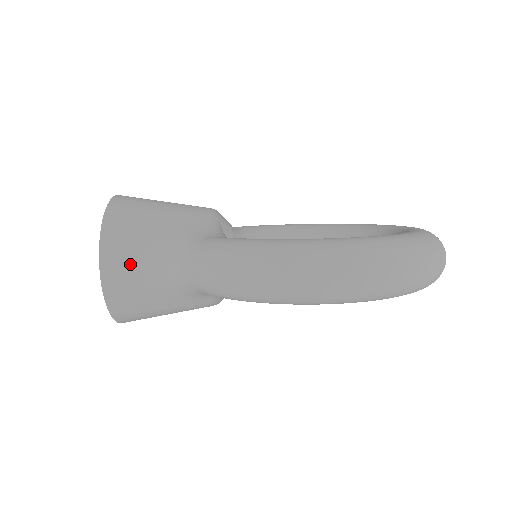
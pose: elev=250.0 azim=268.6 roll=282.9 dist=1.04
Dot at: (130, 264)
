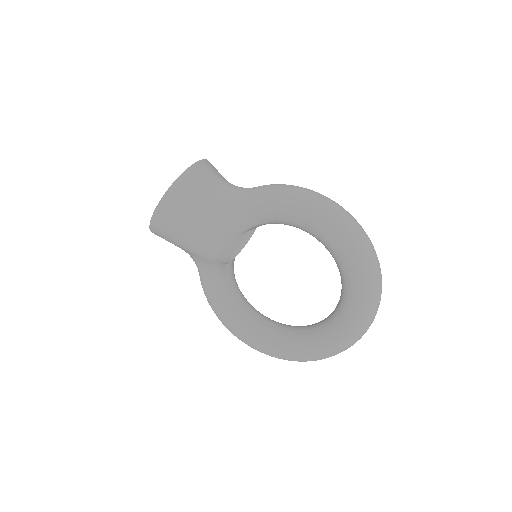
Dot at: (214, 174)
